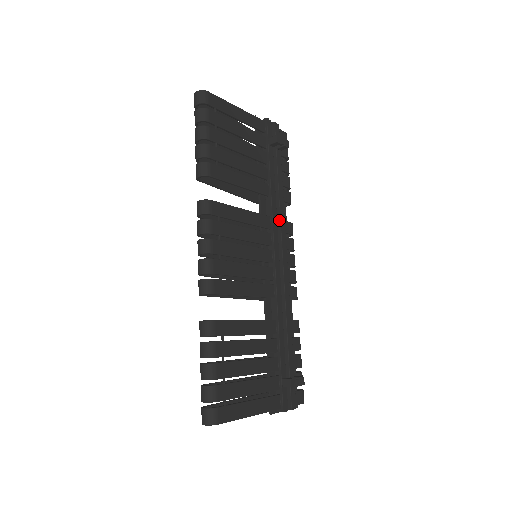
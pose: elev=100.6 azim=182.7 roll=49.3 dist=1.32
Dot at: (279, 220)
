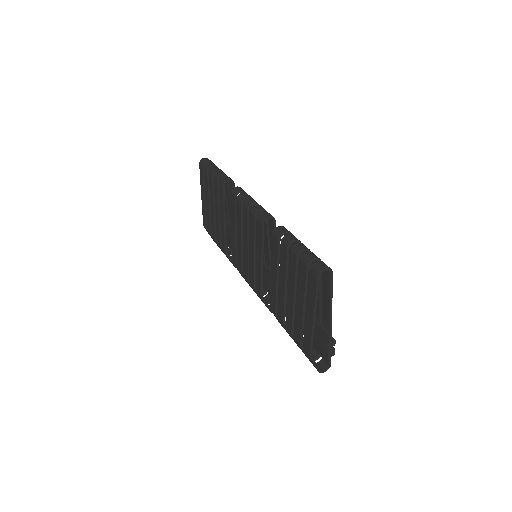
Dot at: occluded
